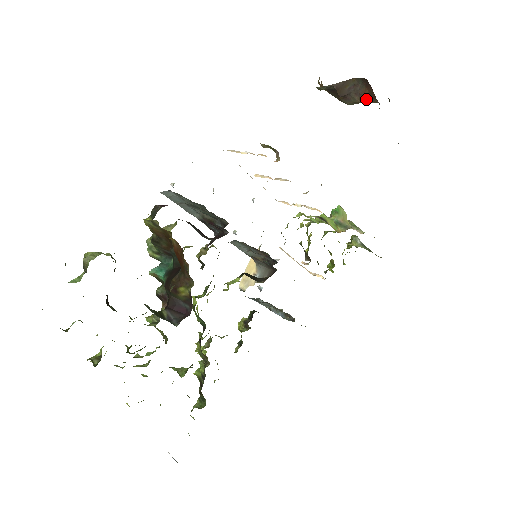
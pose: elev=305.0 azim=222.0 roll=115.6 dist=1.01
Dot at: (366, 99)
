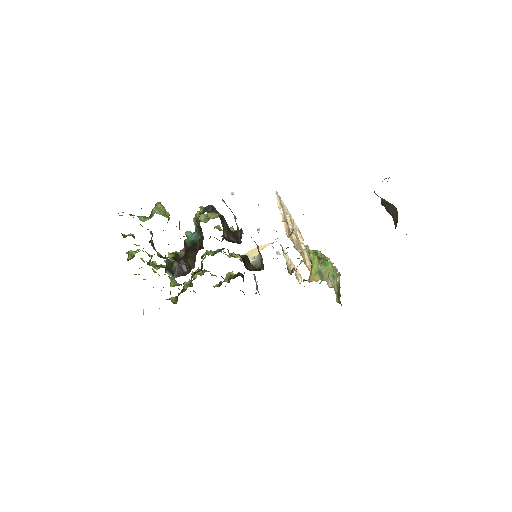
Dot at: (394, 221)
